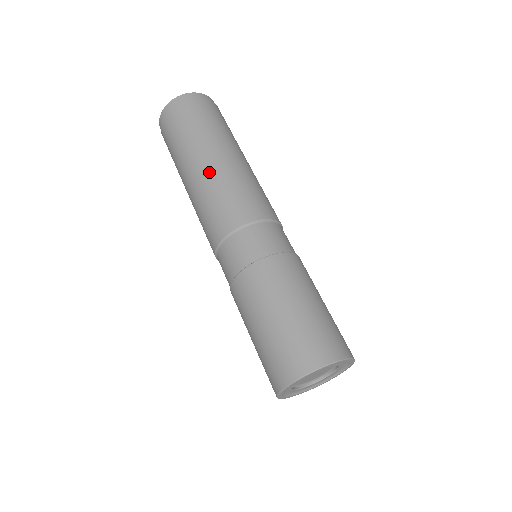
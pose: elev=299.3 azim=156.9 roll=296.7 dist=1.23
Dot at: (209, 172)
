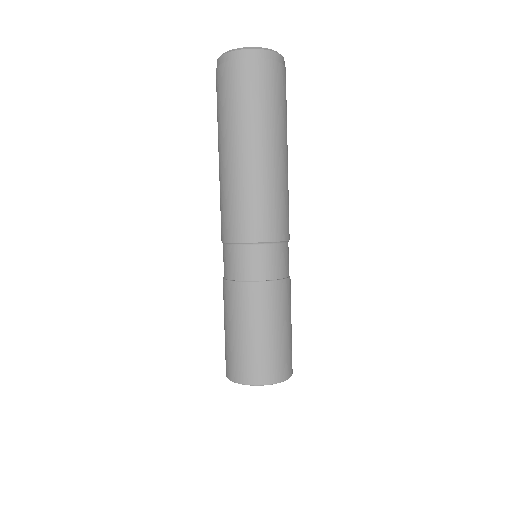
Dot at: (222, 172)
